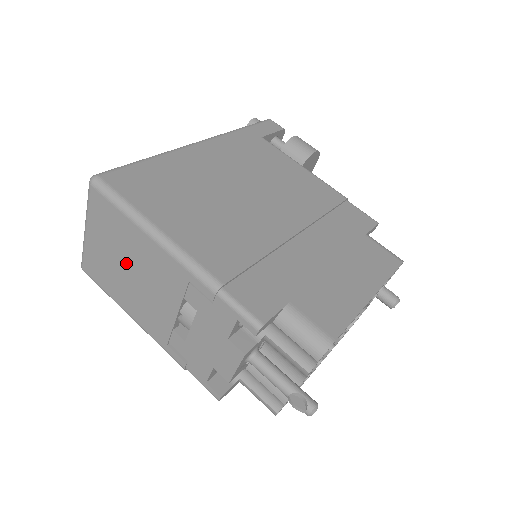
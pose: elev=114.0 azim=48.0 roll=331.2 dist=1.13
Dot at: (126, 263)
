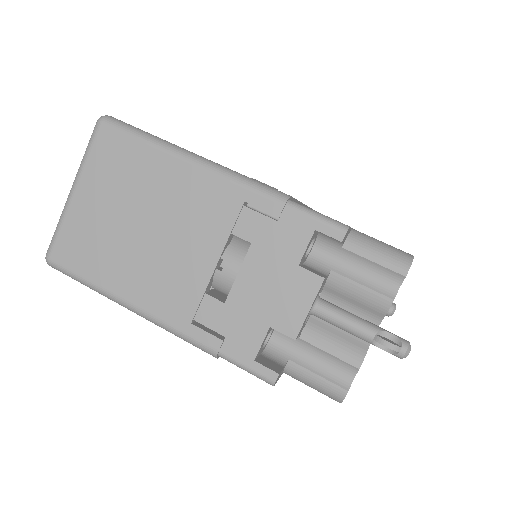
Dot at: (138, 216)
